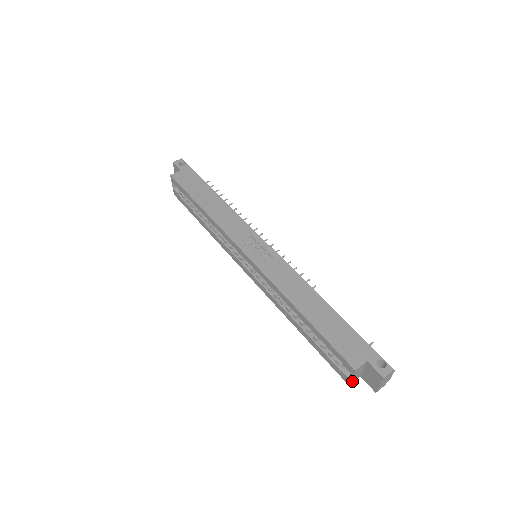
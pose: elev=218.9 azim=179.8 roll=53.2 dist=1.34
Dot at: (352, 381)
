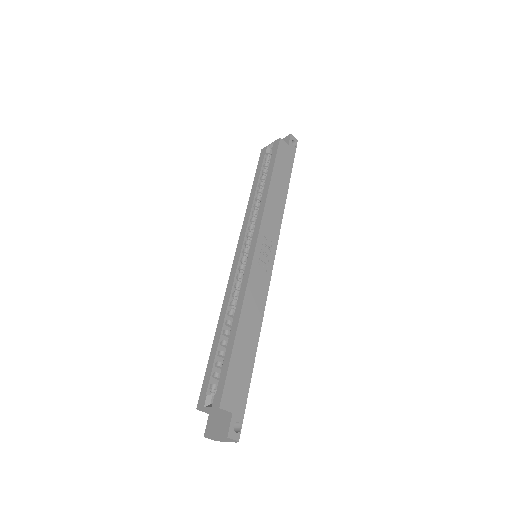
Dot at: (203, 410)
